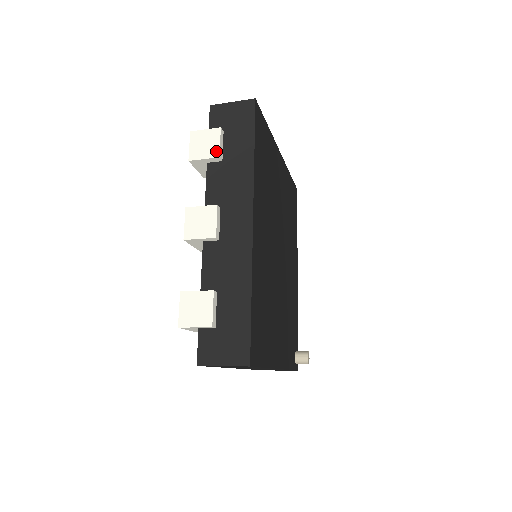
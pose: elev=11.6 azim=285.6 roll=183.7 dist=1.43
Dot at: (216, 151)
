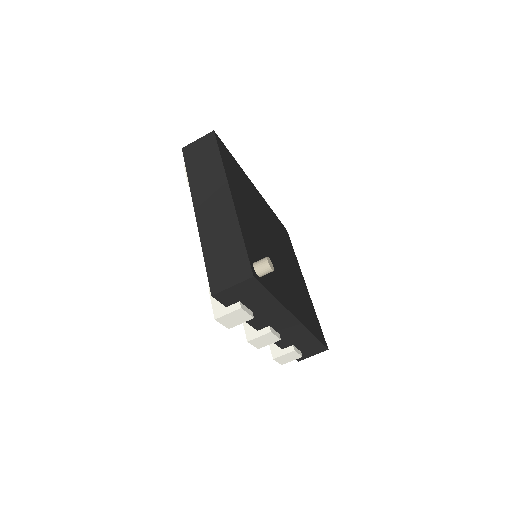
Dot at: occluded
